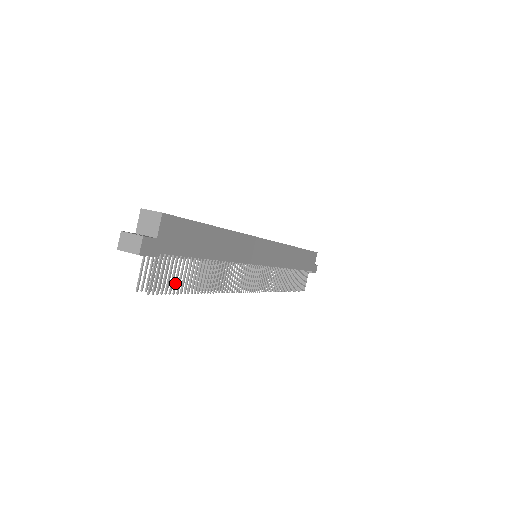
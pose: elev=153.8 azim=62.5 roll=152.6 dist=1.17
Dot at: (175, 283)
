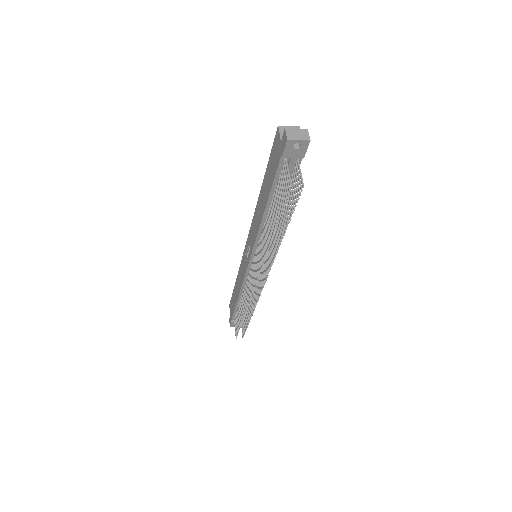
Dot at: (293, 201)
